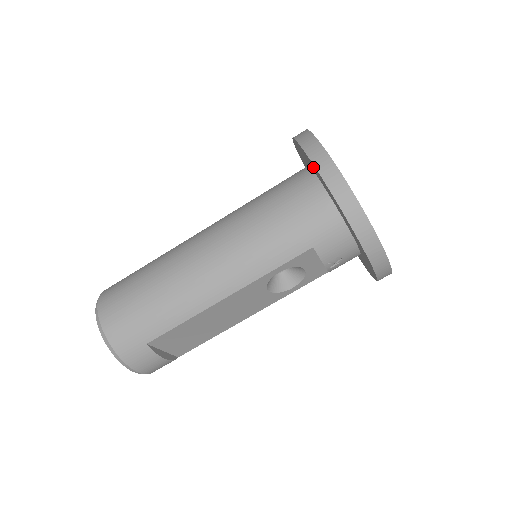
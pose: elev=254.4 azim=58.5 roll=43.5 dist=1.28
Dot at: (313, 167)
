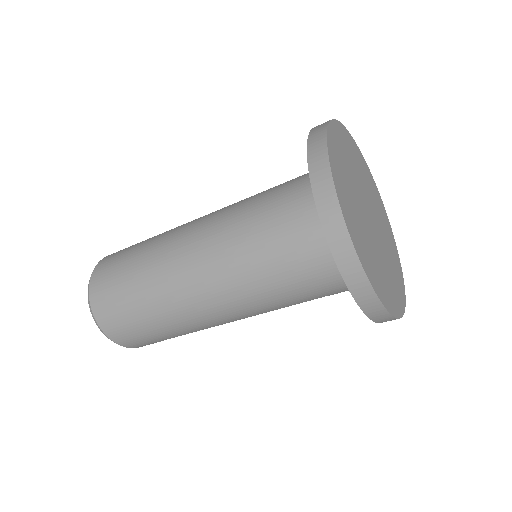
Dot at: occluded
